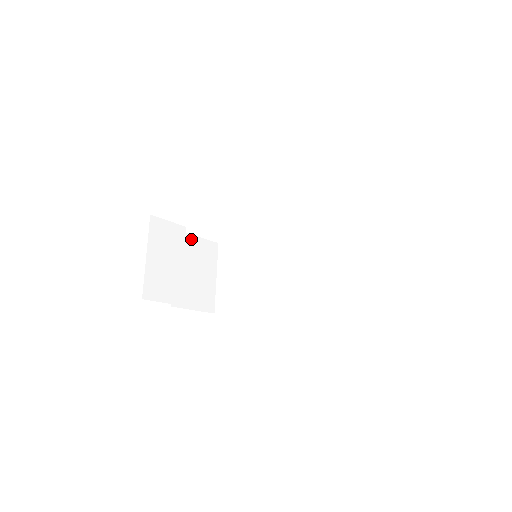
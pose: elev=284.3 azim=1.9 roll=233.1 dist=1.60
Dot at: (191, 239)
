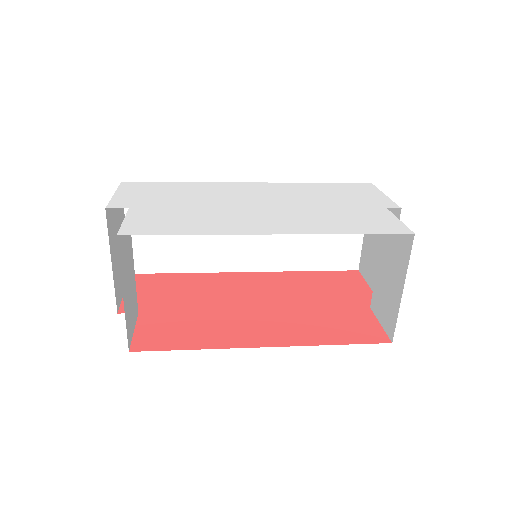
Dot at: occluded
